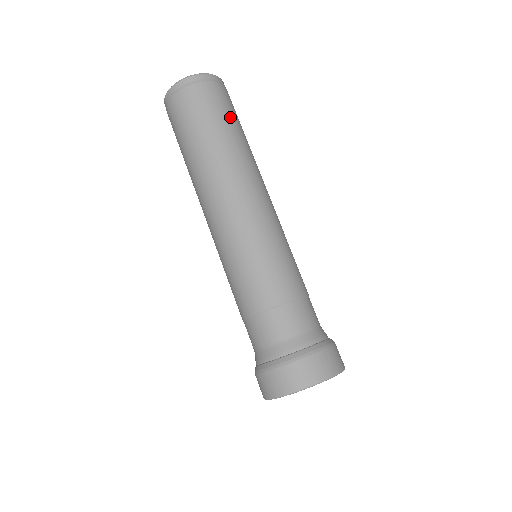
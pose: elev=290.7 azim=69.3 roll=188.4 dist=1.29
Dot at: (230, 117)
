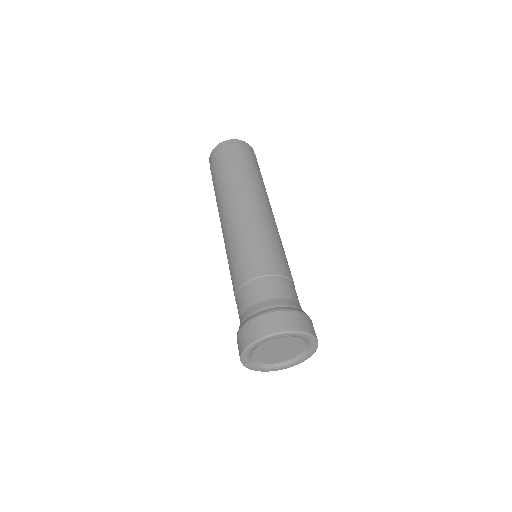
Dot at: (250, 163)
